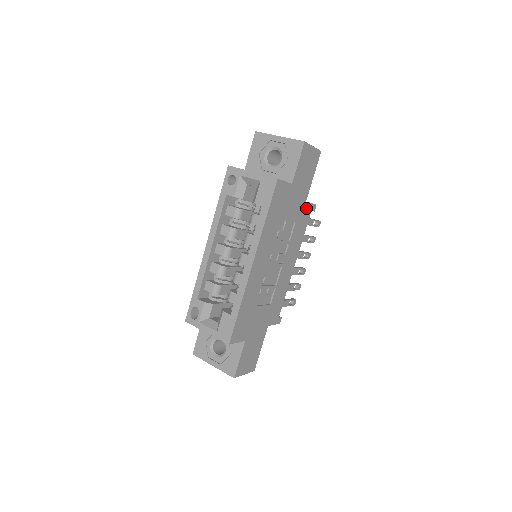
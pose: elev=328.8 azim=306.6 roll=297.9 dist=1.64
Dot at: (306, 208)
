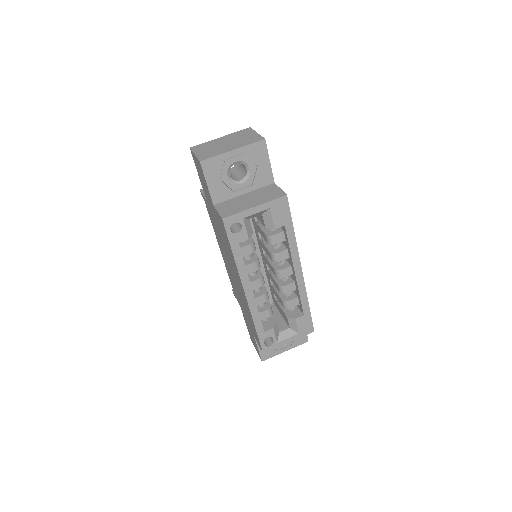
Dot at: occluded
